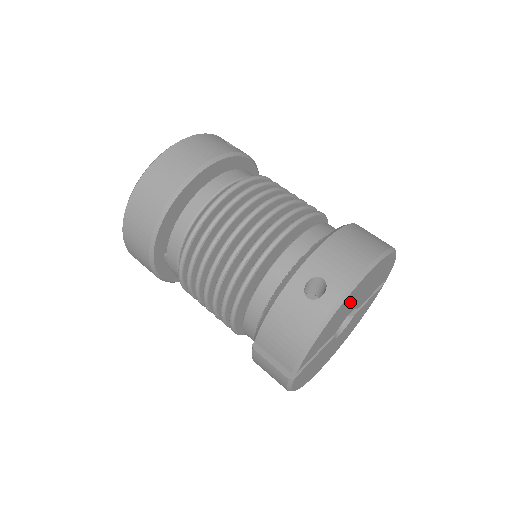
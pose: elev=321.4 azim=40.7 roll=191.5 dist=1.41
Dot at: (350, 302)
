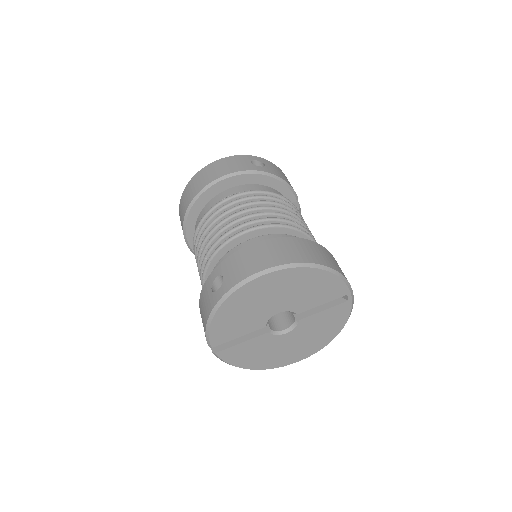
Dot at: (252, 302)
